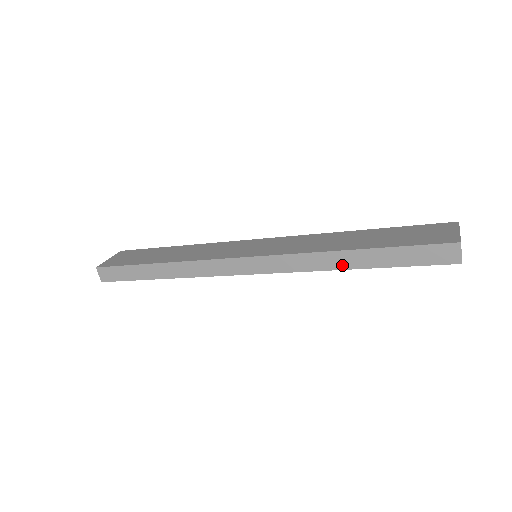
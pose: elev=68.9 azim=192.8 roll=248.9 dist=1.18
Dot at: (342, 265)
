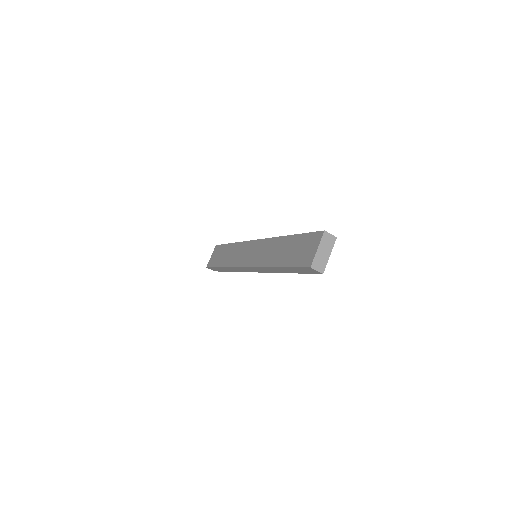
Dot at: (281, 272)
